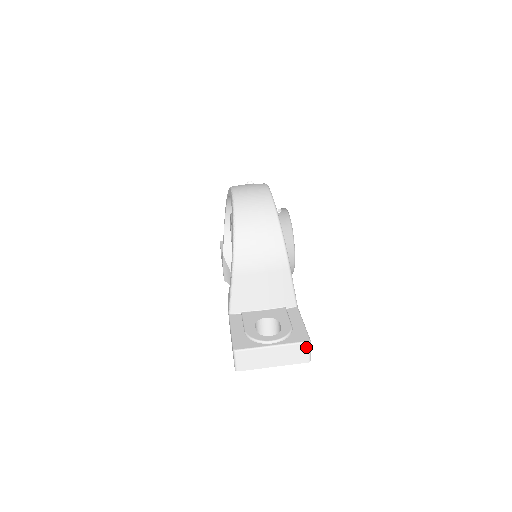
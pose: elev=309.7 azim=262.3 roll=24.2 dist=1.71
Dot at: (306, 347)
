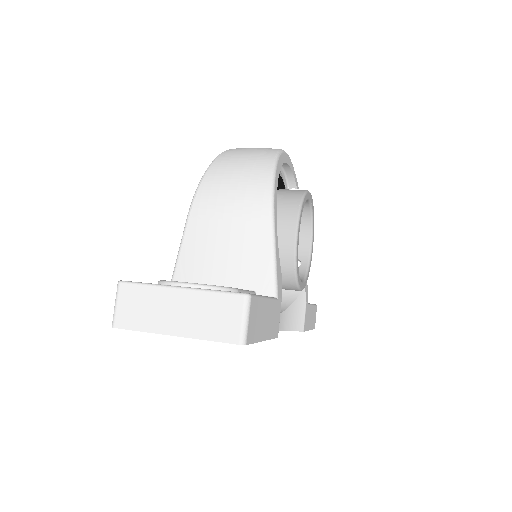
Dot at: (239, 305)
